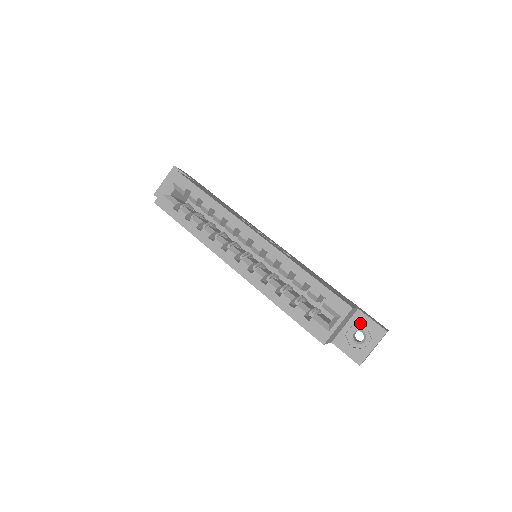
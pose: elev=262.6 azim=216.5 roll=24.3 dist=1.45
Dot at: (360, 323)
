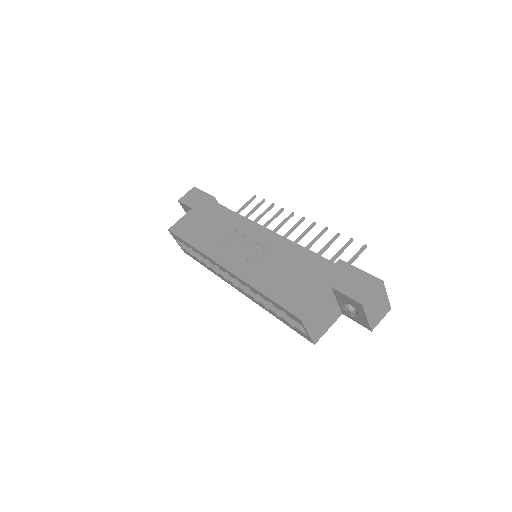
Dot at: (342, 299)
